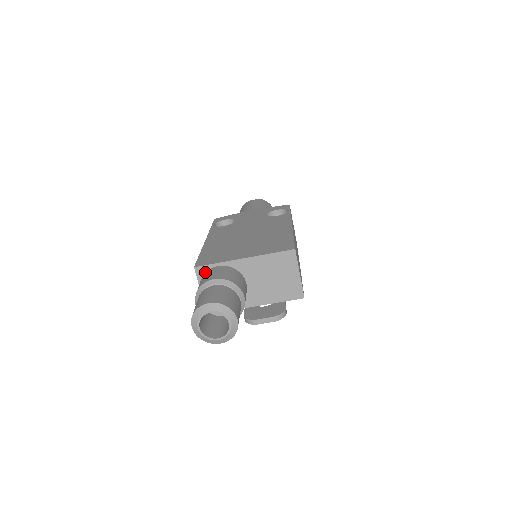
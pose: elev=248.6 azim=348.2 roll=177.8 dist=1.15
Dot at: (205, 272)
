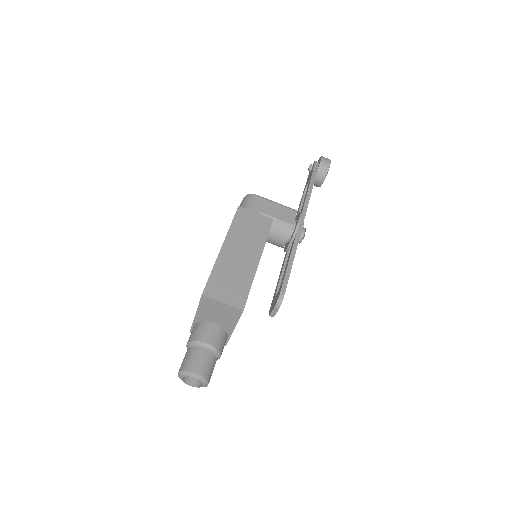
Dot at: occluded
